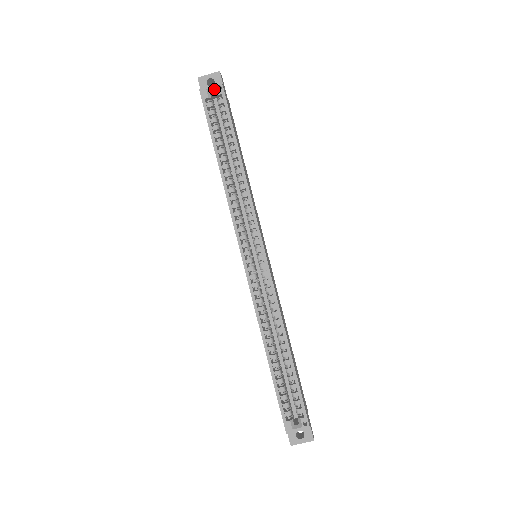
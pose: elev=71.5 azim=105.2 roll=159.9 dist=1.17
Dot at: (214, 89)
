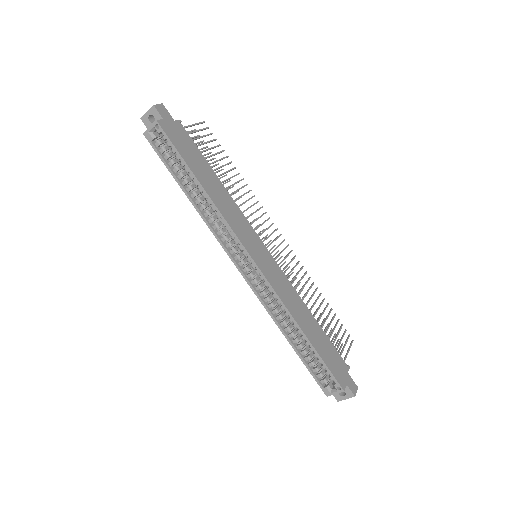
Dot at: (154, 129)
